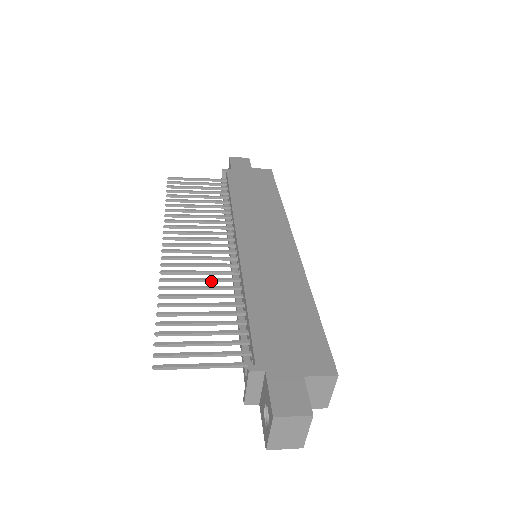
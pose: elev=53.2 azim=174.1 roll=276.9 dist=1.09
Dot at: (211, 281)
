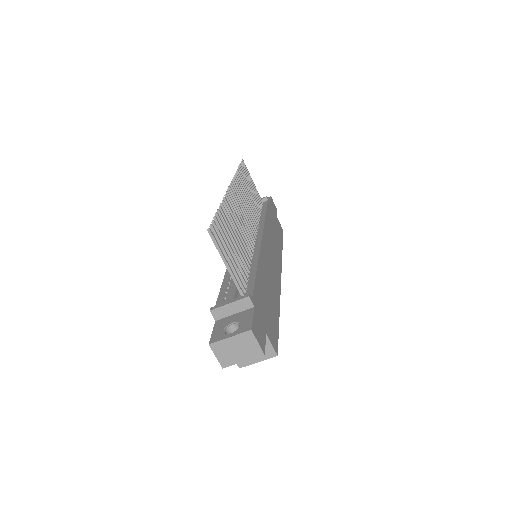
Dot at: (242, 235)
